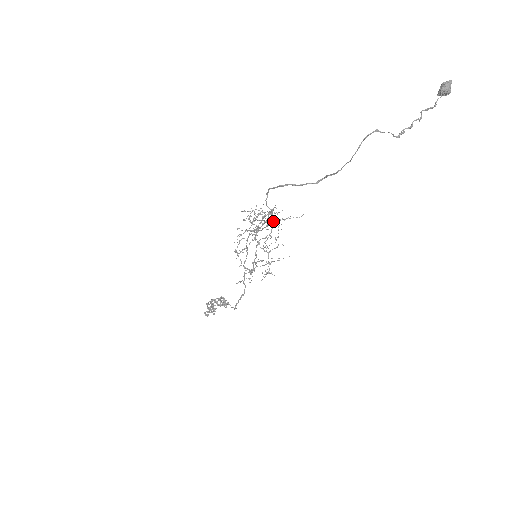
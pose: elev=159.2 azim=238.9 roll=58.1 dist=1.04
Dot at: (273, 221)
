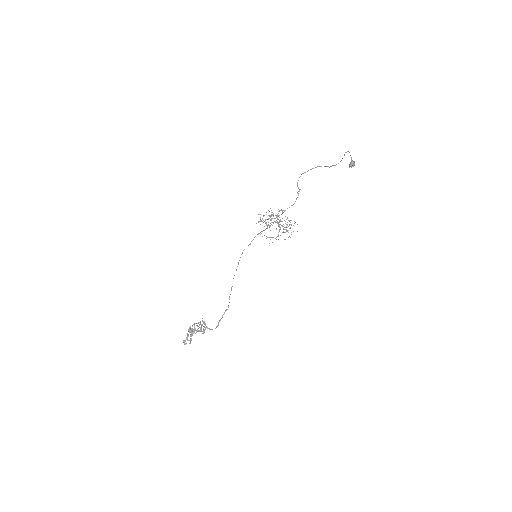
Dot at: occluded
